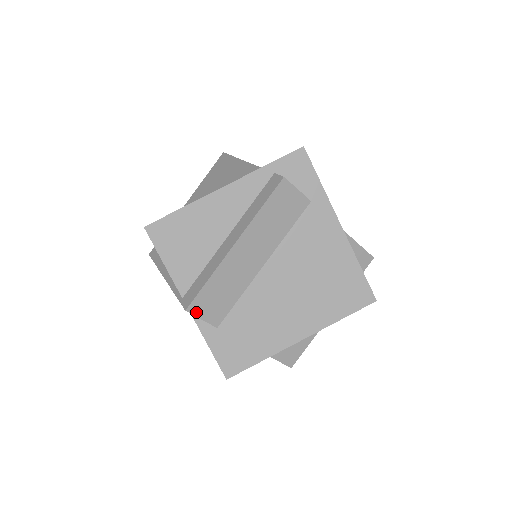
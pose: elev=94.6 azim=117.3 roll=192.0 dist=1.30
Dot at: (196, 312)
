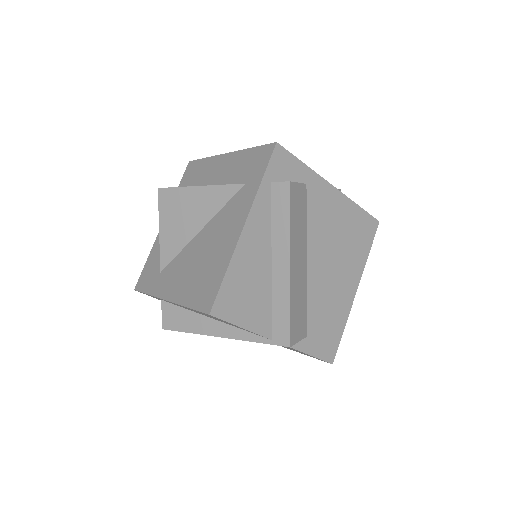
Dot at: (294, 341)
